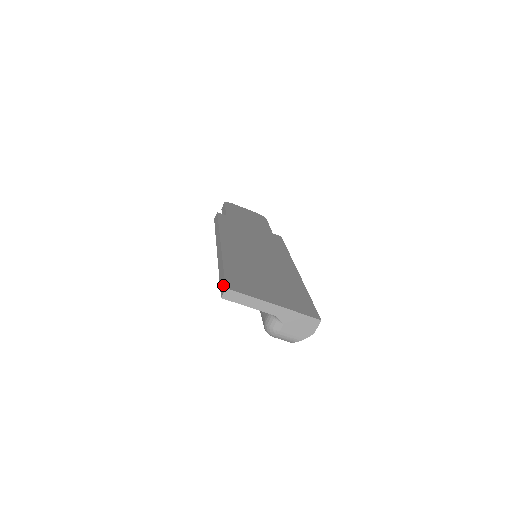
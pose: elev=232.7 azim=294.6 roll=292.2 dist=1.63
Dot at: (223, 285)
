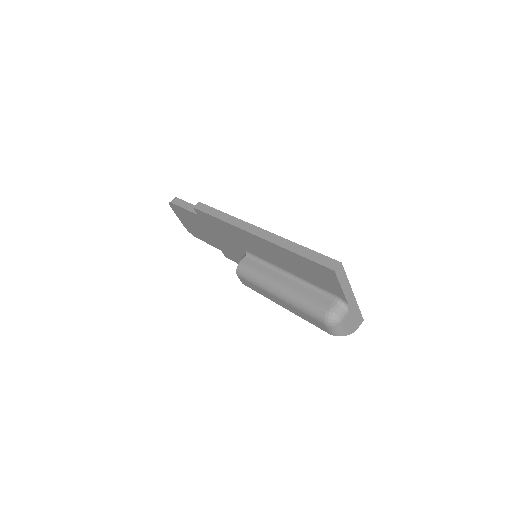
Dot at: (329, 260)
